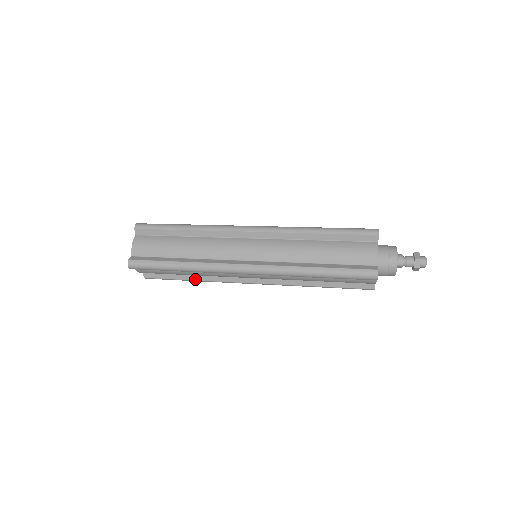
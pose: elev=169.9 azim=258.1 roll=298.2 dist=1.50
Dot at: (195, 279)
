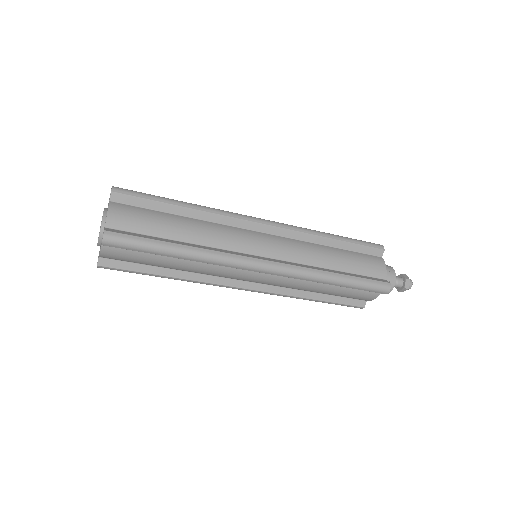
Dot at: (173, 275)
